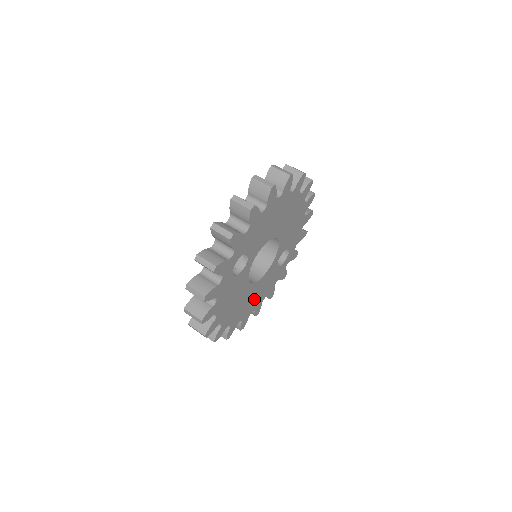
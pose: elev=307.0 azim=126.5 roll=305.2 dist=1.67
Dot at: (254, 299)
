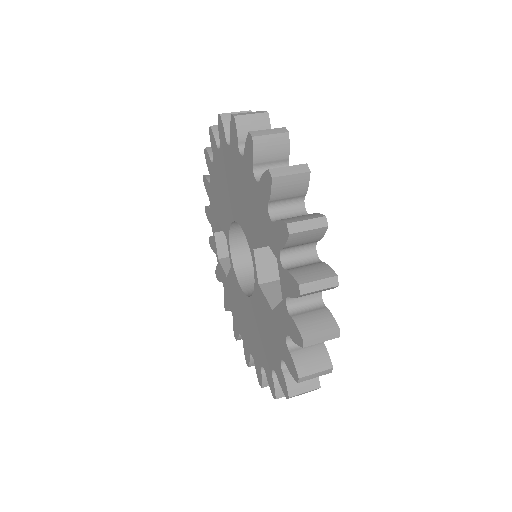
Dot at: occluded
